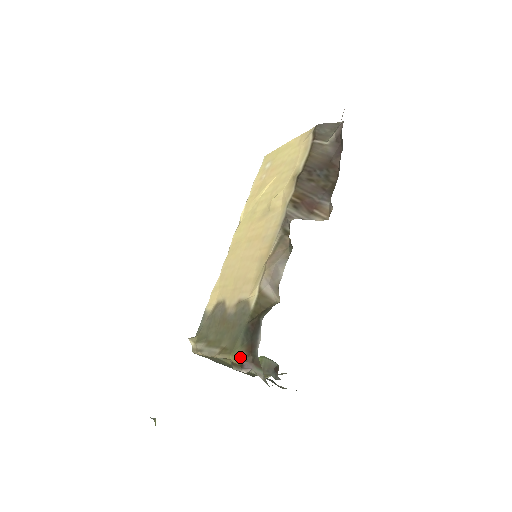
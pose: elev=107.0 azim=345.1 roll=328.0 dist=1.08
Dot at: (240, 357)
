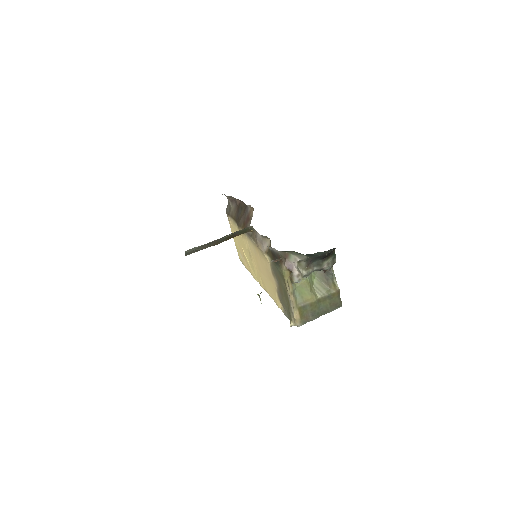
Dot at: (285, 270)
